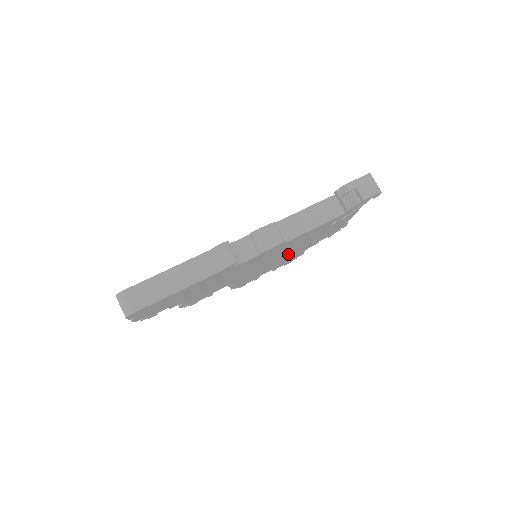
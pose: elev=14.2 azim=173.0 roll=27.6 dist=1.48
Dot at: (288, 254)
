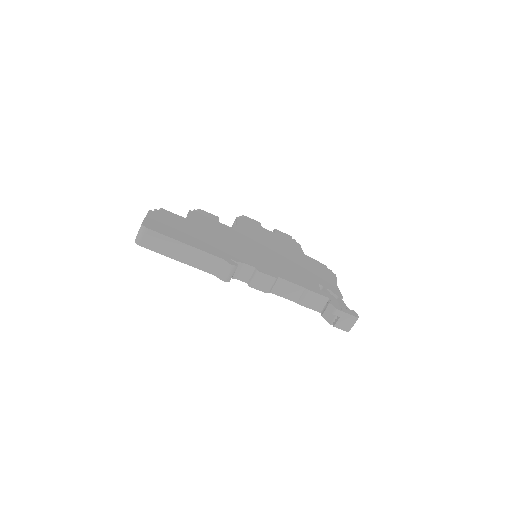
Dot at: occluded
